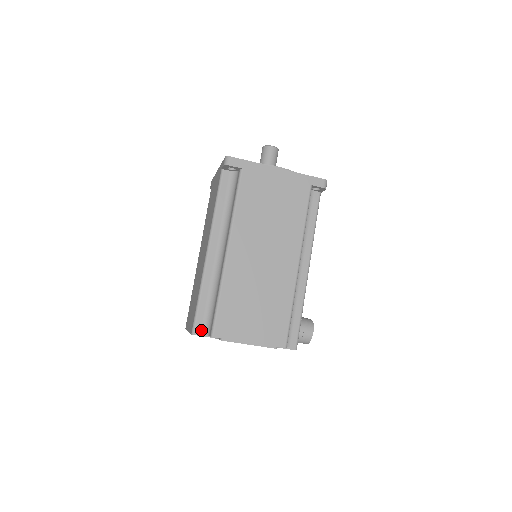
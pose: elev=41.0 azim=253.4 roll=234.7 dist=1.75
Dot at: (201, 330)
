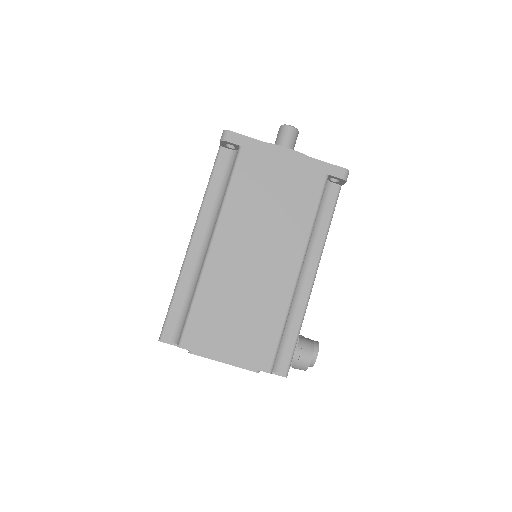
Dot at: (170, 337)
